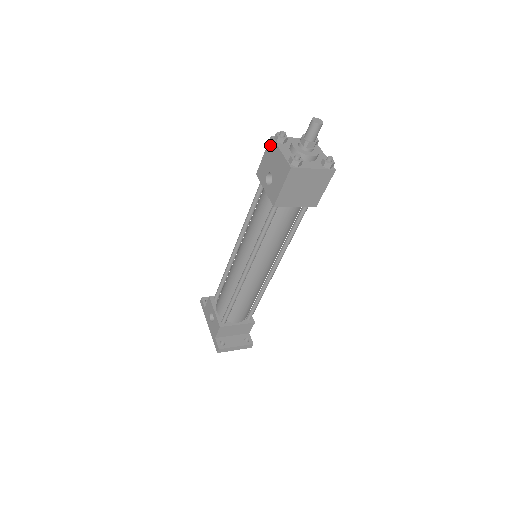
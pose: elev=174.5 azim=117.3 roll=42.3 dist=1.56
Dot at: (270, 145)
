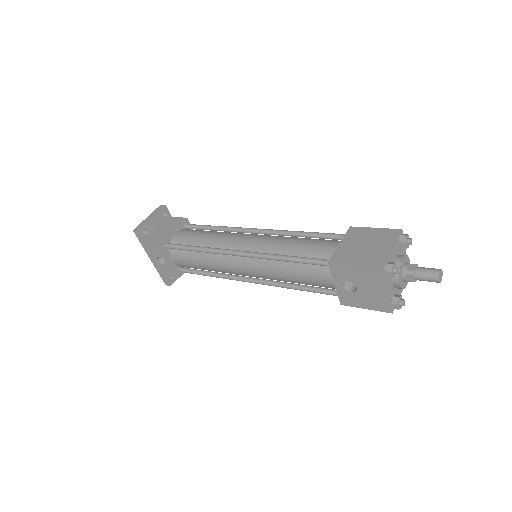
Dot at: (375, 273)
